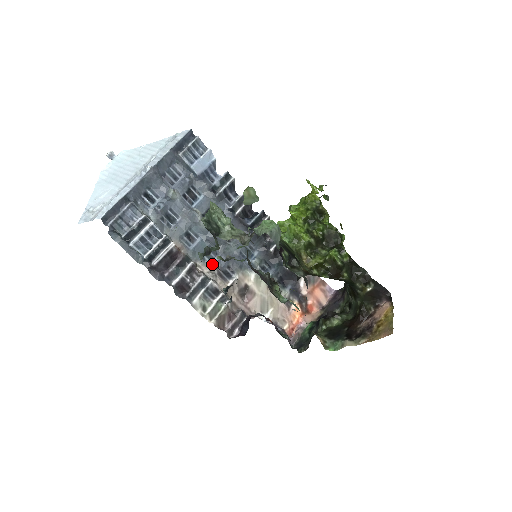
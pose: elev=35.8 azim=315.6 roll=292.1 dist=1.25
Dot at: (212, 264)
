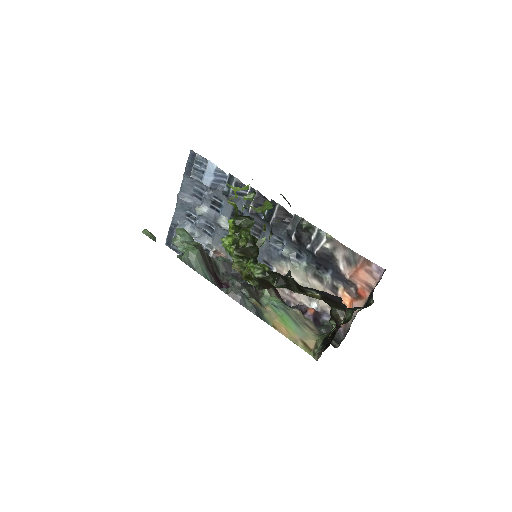
Dot at: occluded
